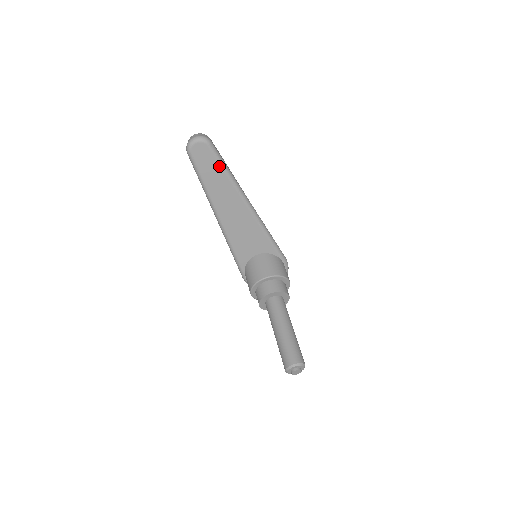
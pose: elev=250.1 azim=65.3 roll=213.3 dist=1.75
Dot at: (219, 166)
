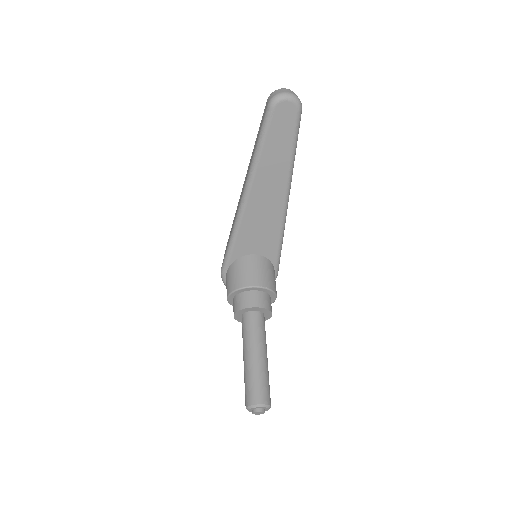
Dot at: (291, 141)
